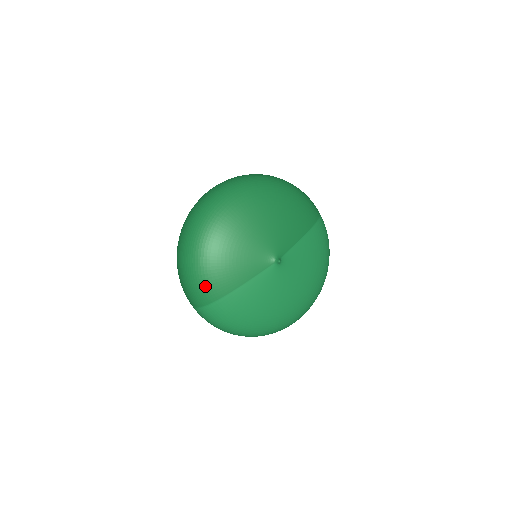
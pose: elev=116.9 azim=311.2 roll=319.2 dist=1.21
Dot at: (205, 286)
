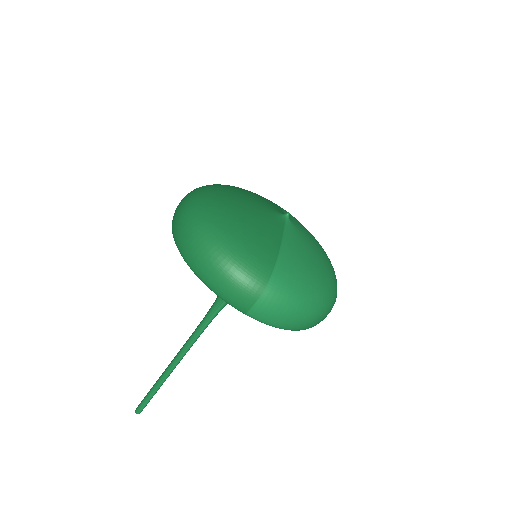
Dot at: (253, 259)
